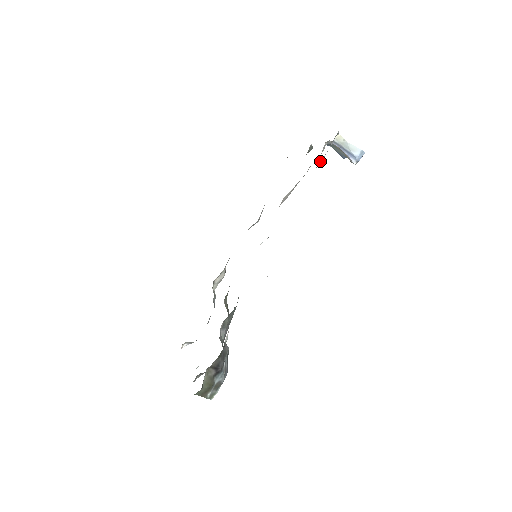
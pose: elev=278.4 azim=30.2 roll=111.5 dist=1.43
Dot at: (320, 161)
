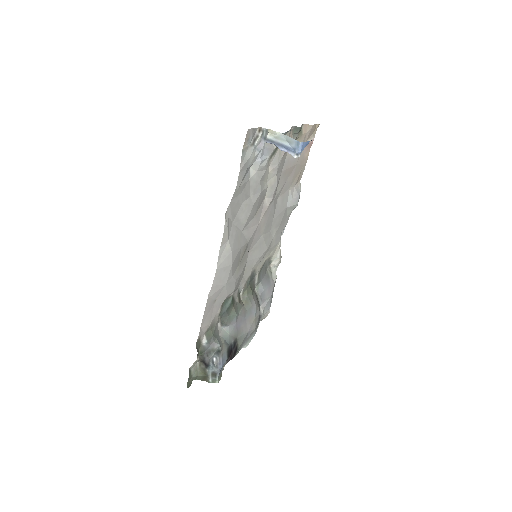
Dot at: (255, 166)
